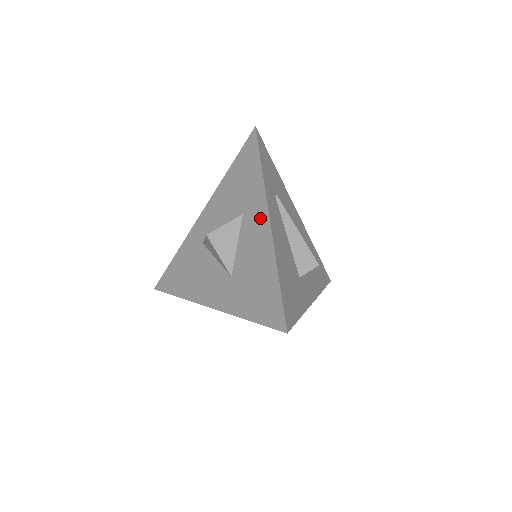
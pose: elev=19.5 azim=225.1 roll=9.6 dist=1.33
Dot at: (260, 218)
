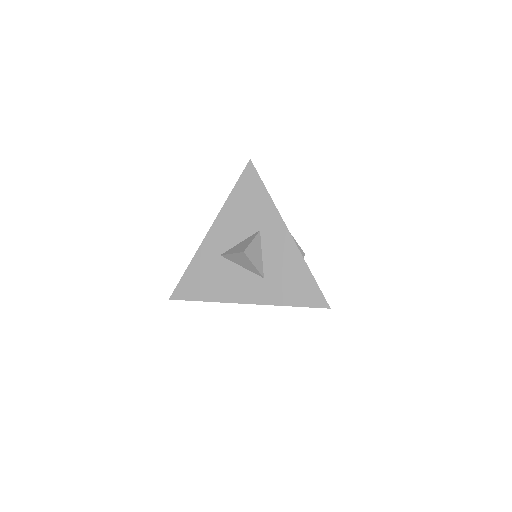
Dot at: (280, 233)
